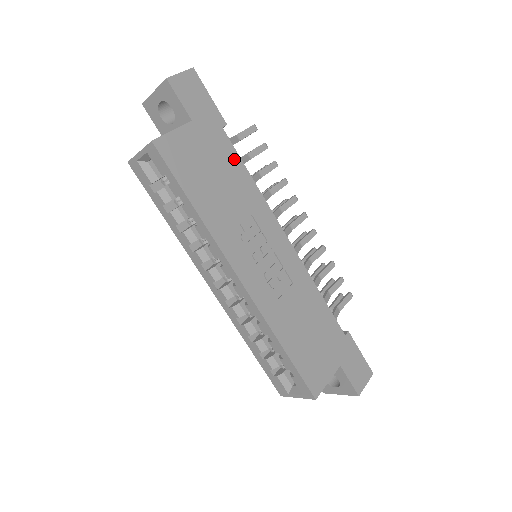
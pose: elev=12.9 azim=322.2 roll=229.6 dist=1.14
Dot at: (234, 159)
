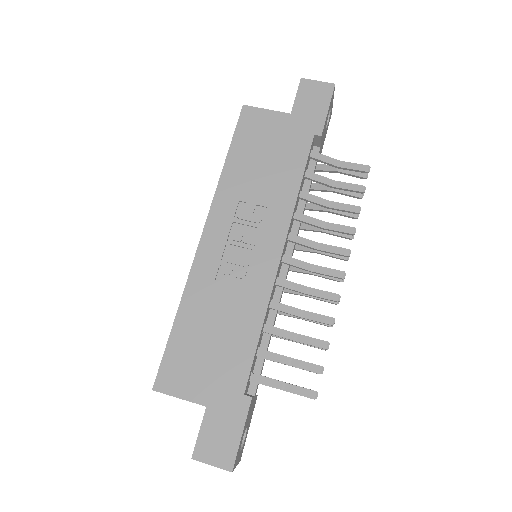
Dot at: (299, 161)
